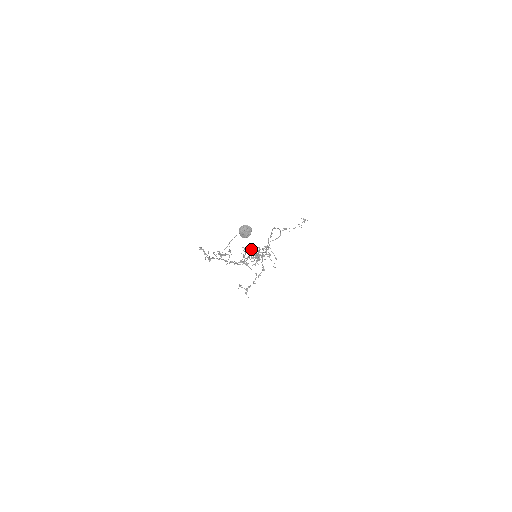
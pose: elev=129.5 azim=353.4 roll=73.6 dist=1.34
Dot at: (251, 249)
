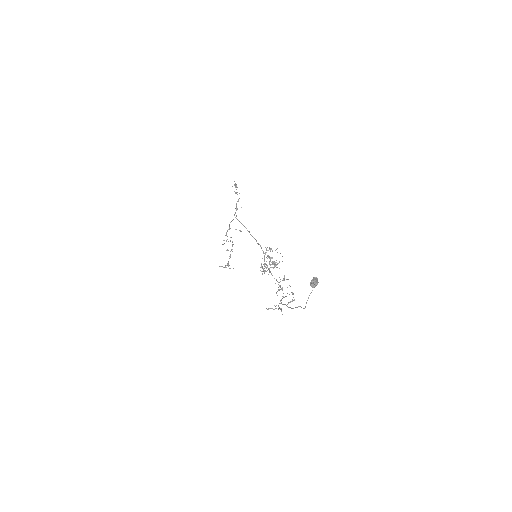
Dot at: occluded
